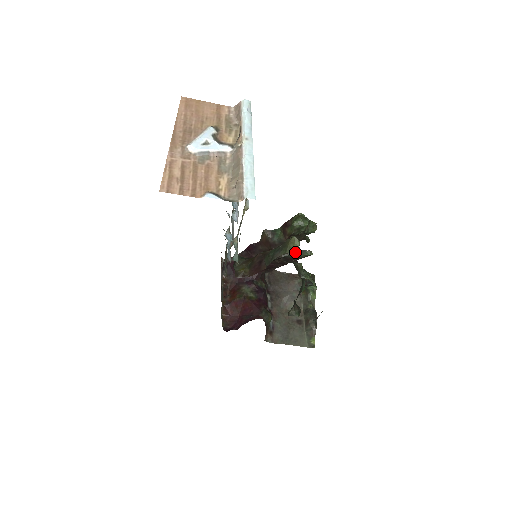
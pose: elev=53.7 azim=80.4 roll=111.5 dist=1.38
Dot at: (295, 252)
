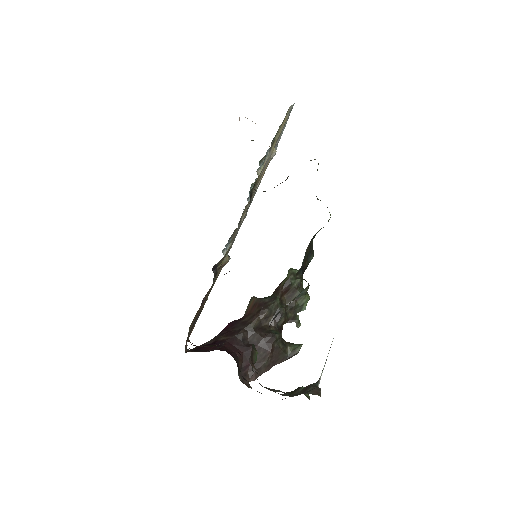
Dot at: (282, 340)
